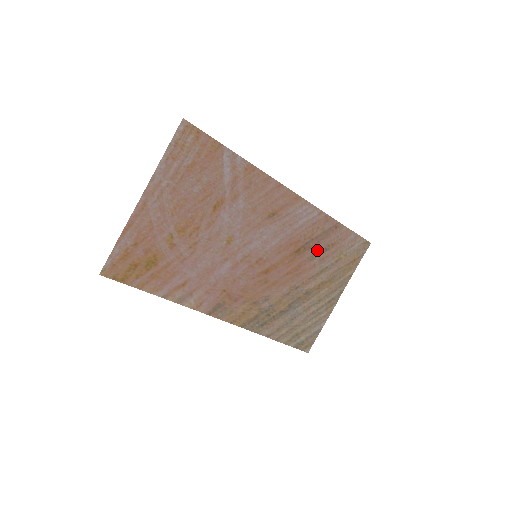
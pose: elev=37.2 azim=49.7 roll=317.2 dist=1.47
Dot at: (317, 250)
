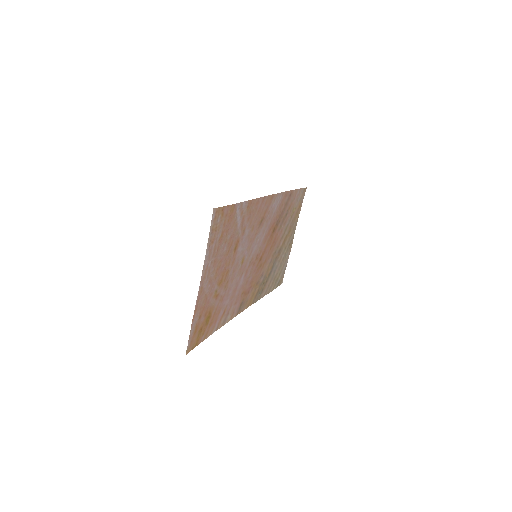
Dot at: (282, 219)
